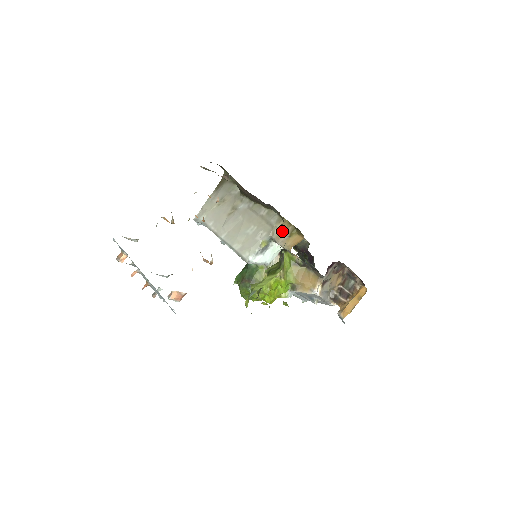
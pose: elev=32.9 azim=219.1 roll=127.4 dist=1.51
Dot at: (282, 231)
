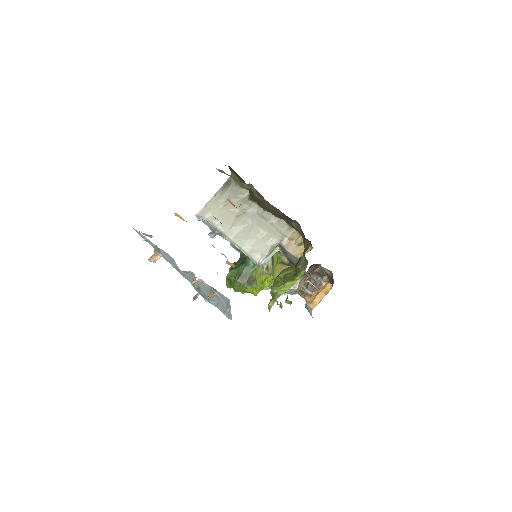
Dot at: (292, 240)
